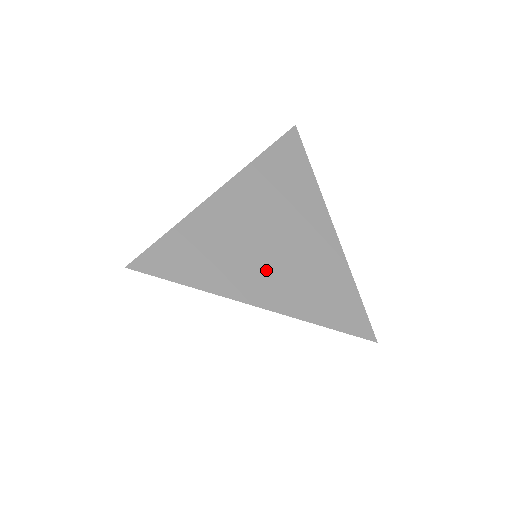
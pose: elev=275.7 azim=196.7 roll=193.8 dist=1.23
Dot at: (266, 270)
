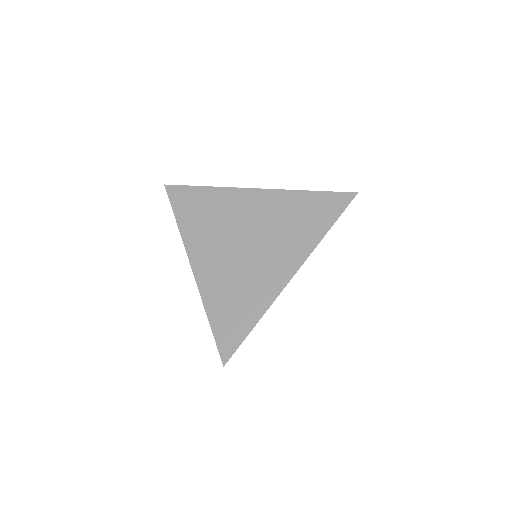
Dot at: occluded
